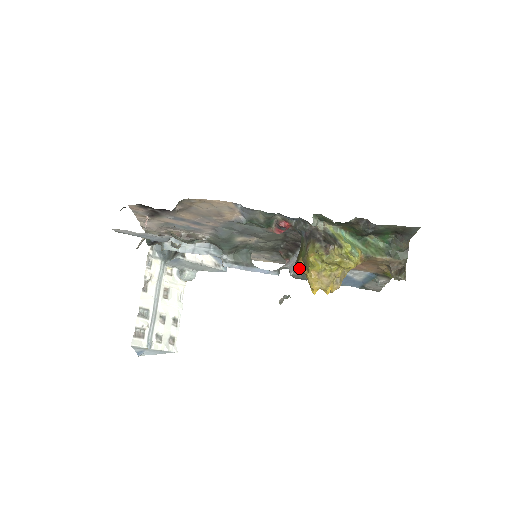
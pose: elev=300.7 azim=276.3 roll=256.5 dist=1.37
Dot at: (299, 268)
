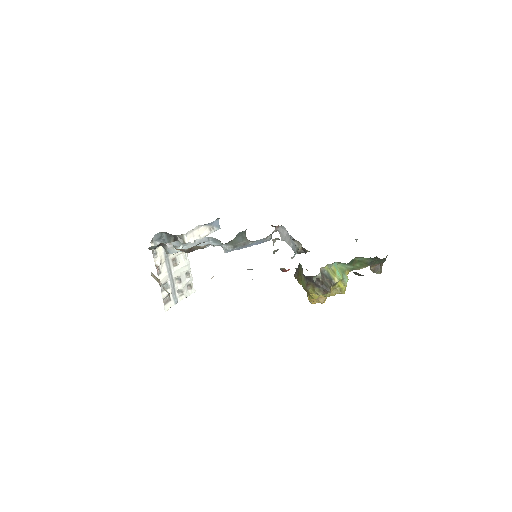
Dot at: occluded
